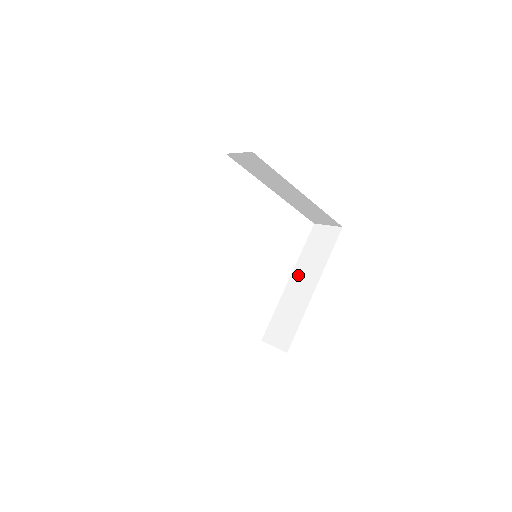
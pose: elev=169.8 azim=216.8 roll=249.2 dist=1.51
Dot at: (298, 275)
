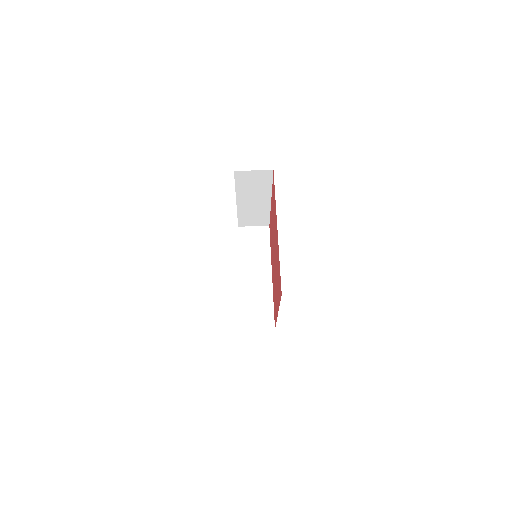
Dot at: (248, 270)
